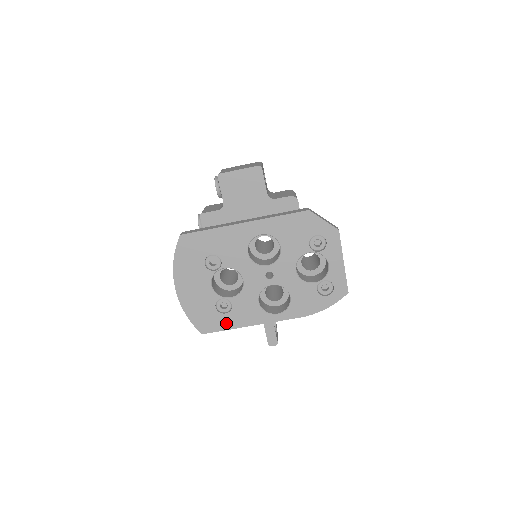
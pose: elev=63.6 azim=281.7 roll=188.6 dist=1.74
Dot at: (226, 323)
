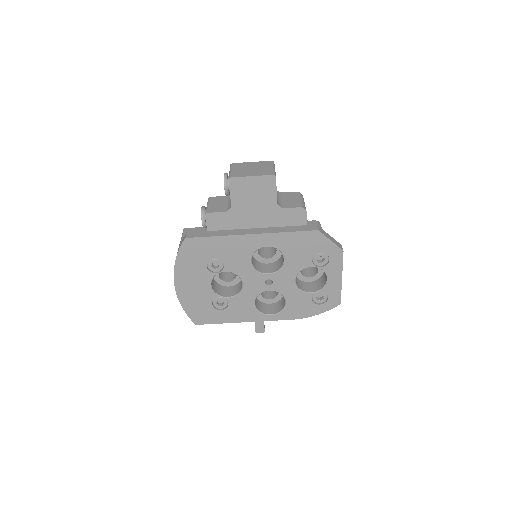
Dot at: (220, 318)
